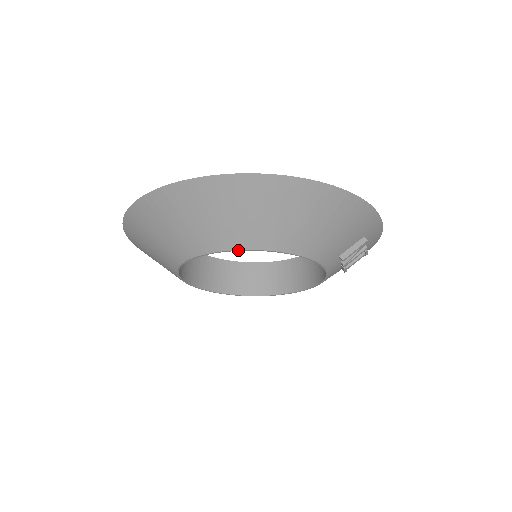
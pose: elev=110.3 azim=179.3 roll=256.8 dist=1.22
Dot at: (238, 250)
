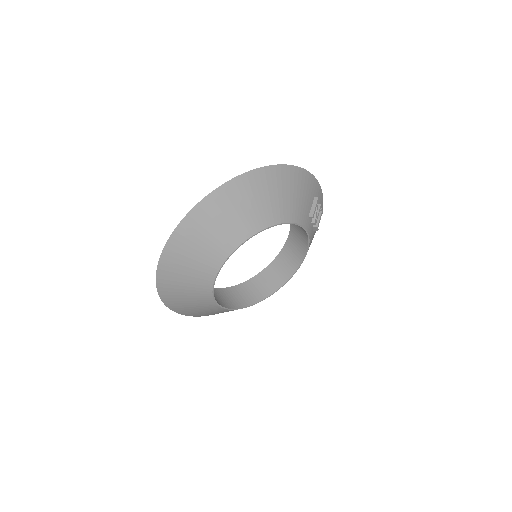
Dot at: occluded
